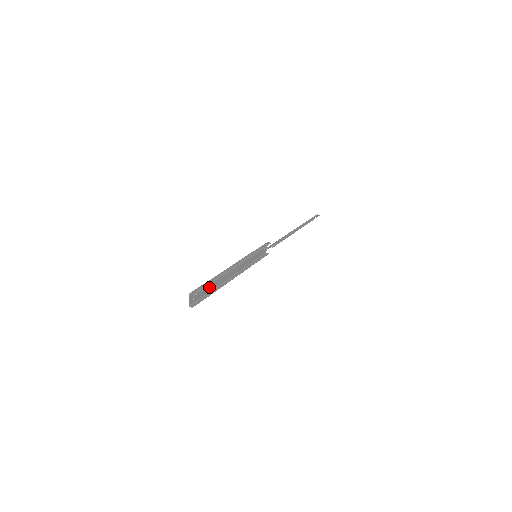
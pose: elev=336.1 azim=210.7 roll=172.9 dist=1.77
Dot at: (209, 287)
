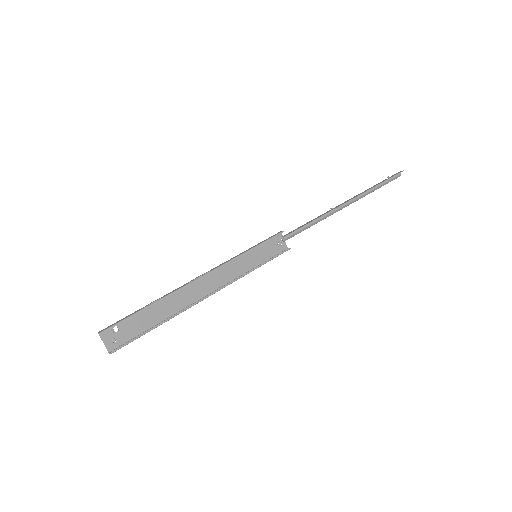
Dot at: (150, 318)
